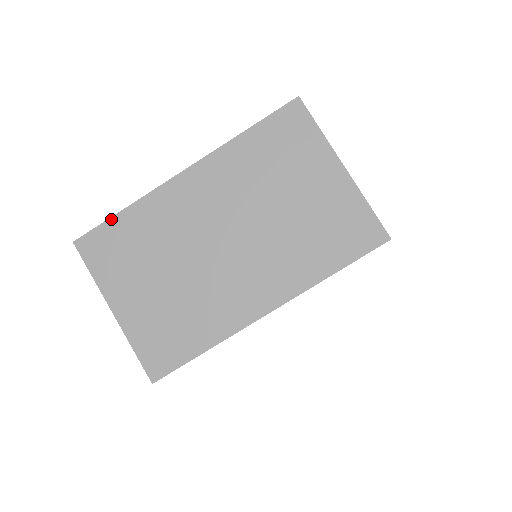
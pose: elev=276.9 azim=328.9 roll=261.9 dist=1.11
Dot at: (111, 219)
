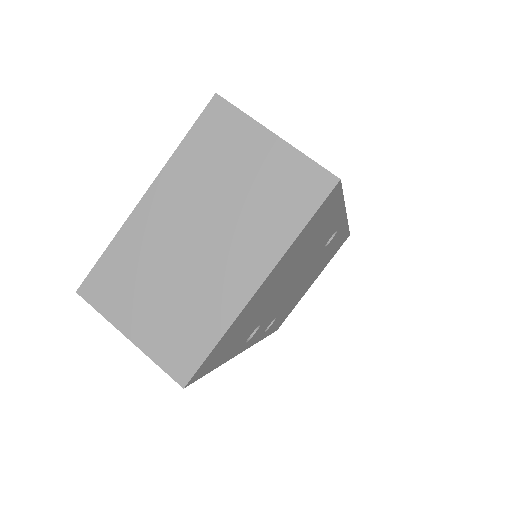
Dot at: (100, 260)
